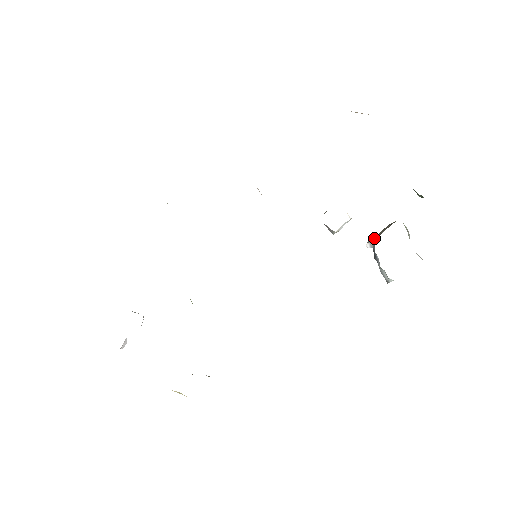
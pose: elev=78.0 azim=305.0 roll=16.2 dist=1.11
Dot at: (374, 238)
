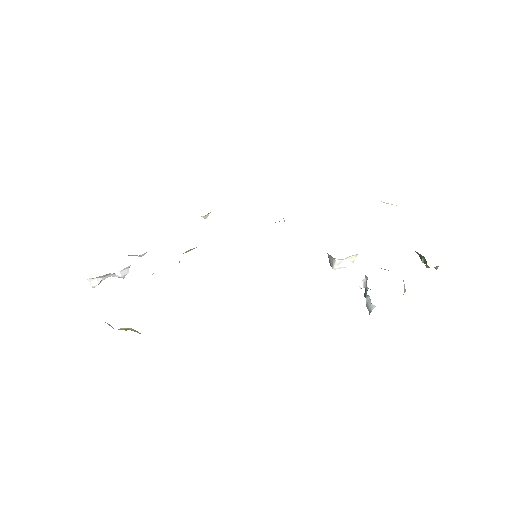
Dot at: occluded
